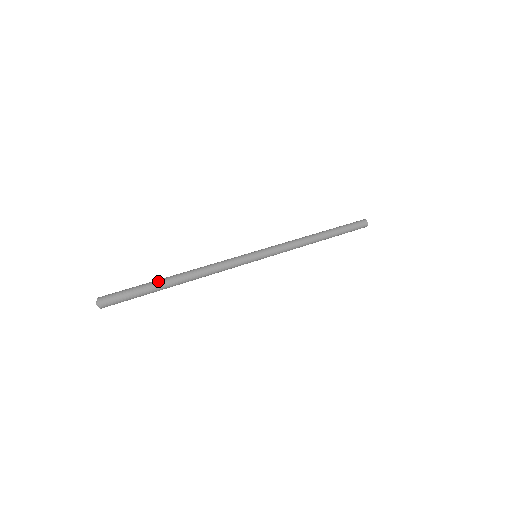
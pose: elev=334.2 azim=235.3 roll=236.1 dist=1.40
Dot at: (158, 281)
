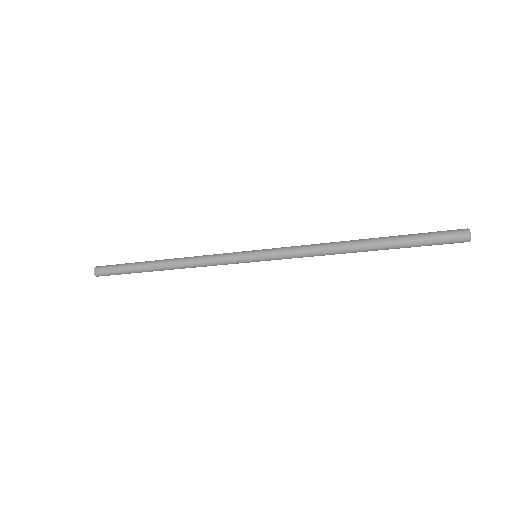
Dot at: (142, 263)
